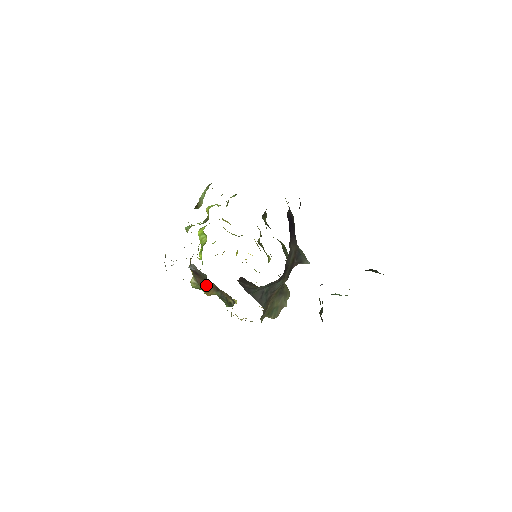
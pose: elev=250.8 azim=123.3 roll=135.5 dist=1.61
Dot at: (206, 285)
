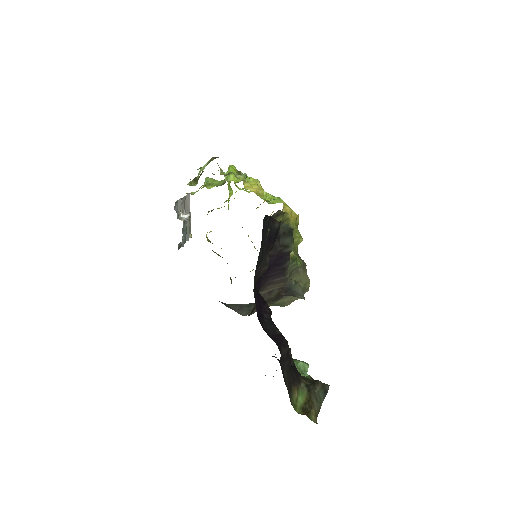
Dot at: occluded
